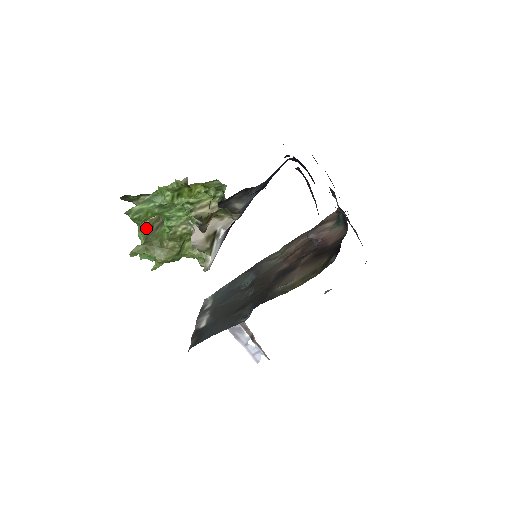
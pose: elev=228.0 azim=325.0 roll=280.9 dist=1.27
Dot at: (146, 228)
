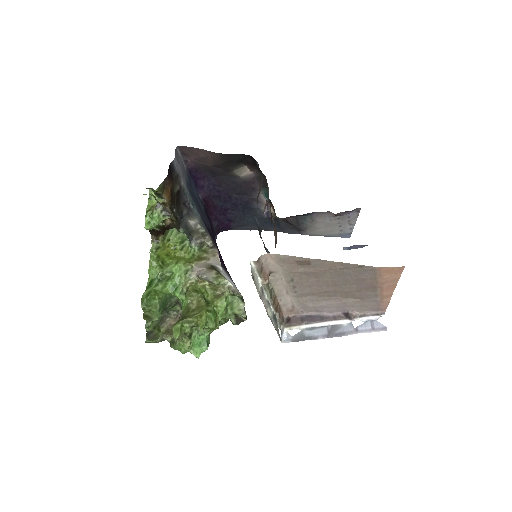
Dot at: (181, 337)
